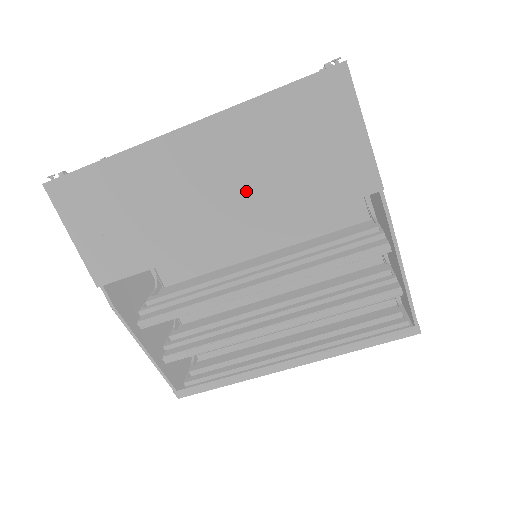
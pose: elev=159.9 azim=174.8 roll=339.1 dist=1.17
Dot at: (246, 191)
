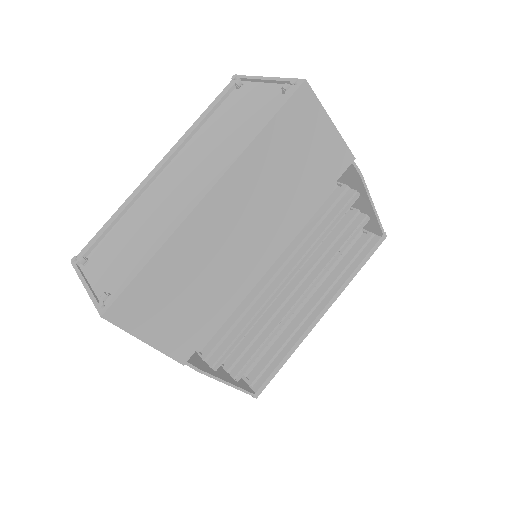
Dot at: (270, 215)
